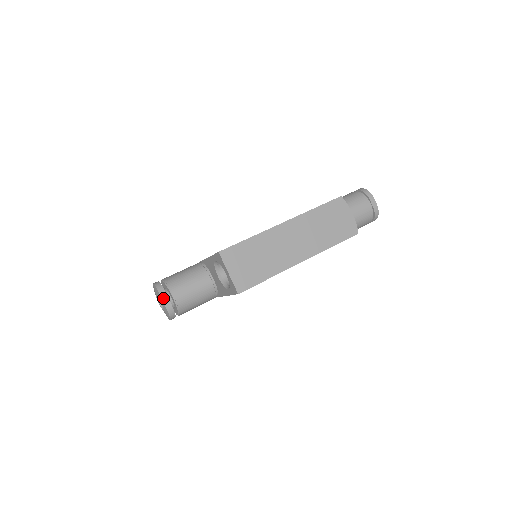
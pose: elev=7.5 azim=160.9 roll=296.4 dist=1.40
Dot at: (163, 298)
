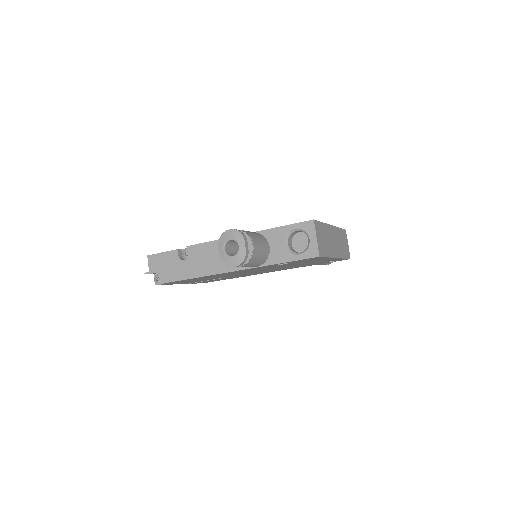
Dot at: (245, 242)
